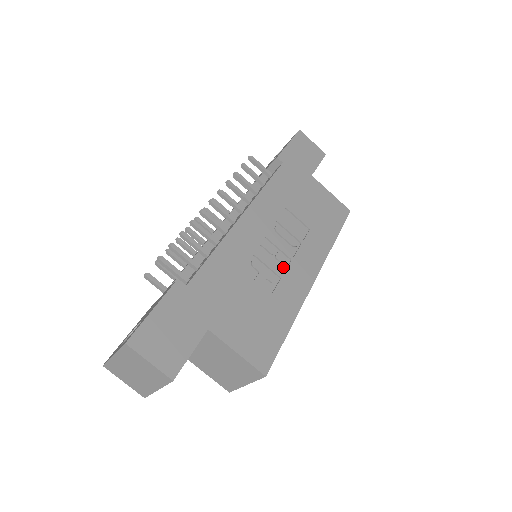
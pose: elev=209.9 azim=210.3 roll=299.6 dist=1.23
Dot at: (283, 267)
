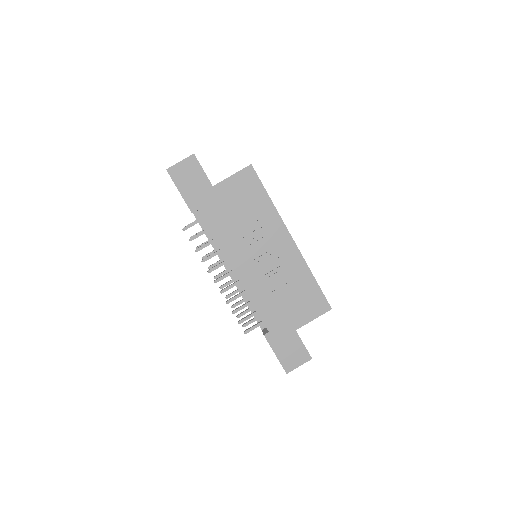
Dot at: (277, 260)
